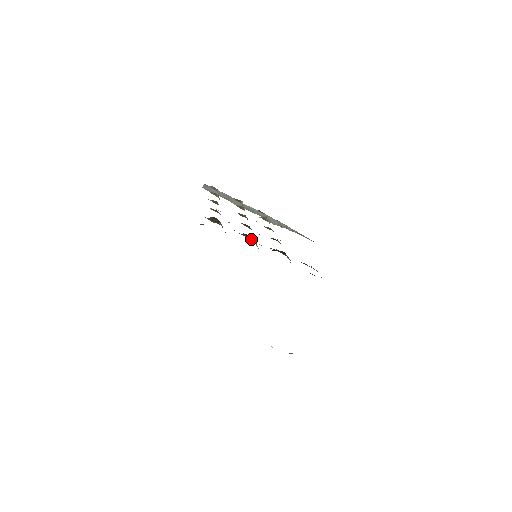
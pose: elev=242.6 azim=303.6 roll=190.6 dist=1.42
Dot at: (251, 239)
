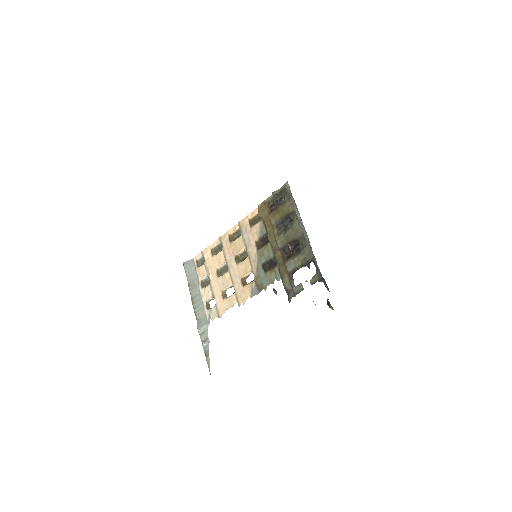
Dot at: (277, 235)
